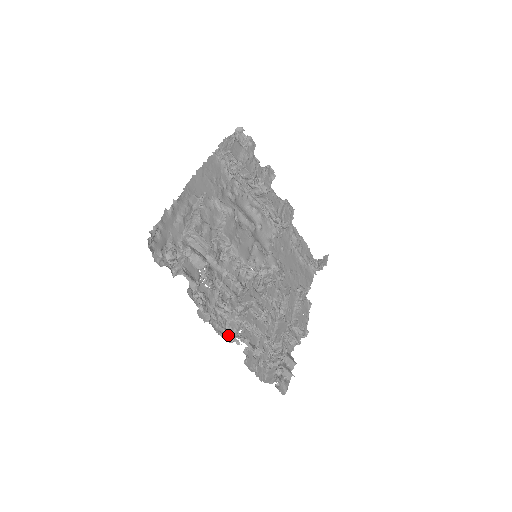
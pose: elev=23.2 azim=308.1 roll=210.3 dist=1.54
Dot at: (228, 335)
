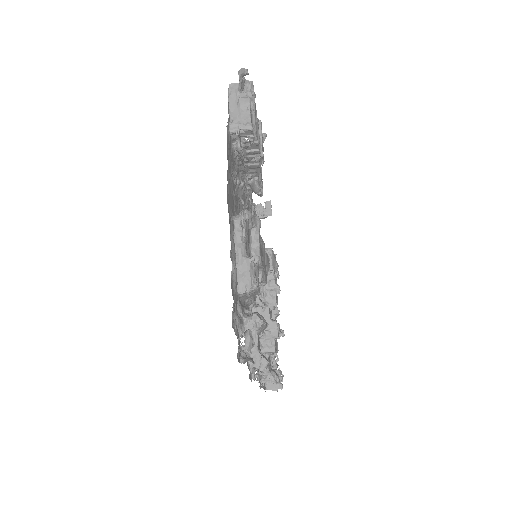
Dot at: (259, 375)
